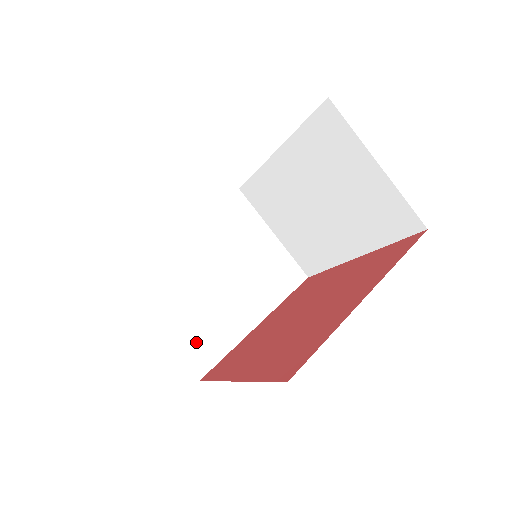
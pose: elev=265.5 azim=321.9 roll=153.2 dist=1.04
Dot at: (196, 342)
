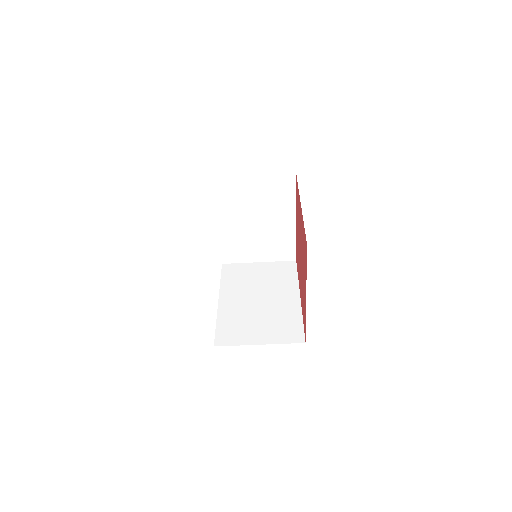
Dot at: (278, 251)
